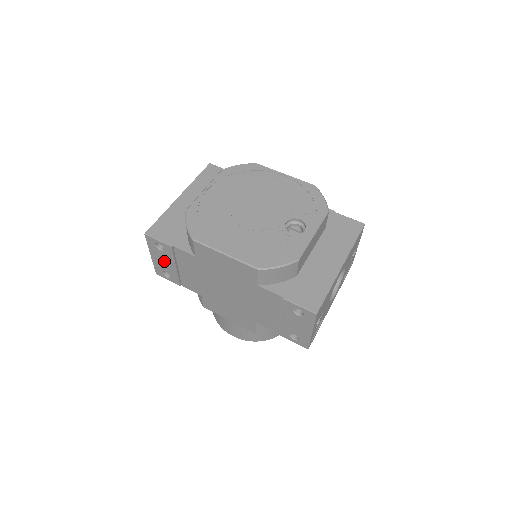
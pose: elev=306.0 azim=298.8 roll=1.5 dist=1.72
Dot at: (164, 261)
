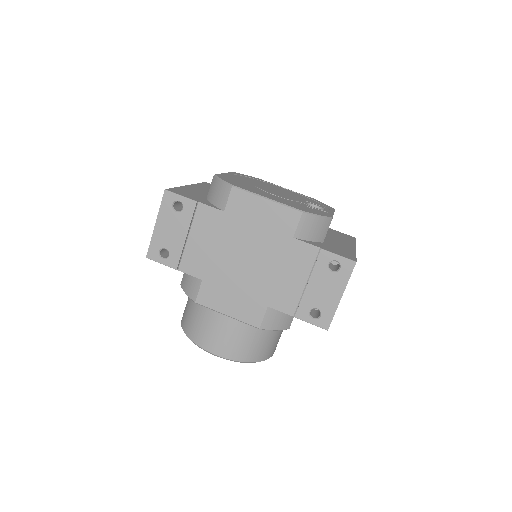
Dot at: (172, 229)
